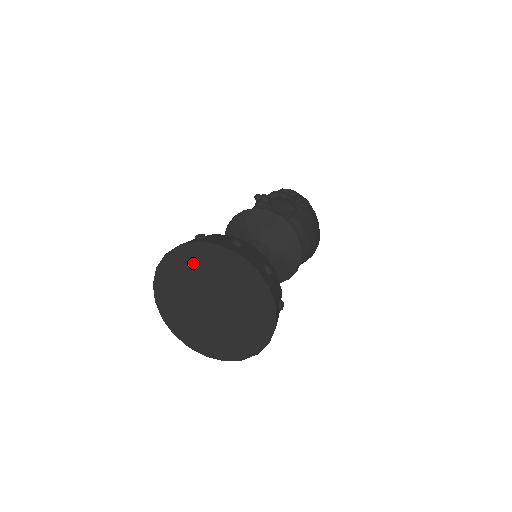
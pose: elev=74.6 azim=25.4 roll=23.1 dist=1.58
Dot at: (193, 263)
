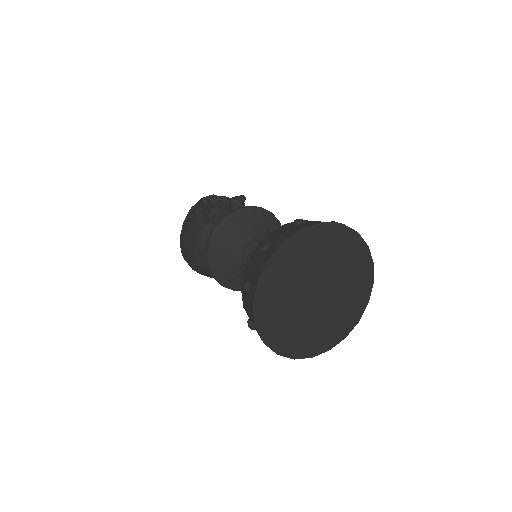
Dot at: (338, 247)
